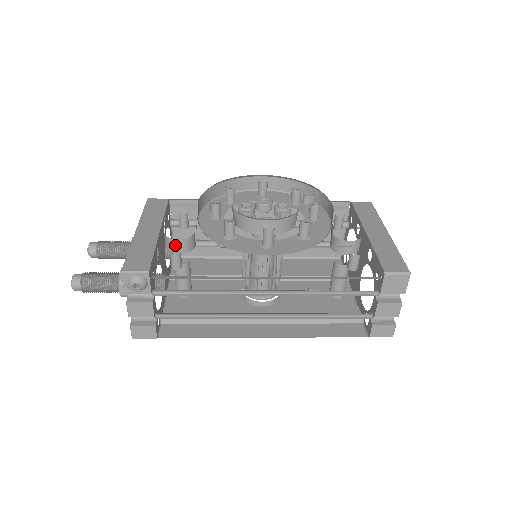
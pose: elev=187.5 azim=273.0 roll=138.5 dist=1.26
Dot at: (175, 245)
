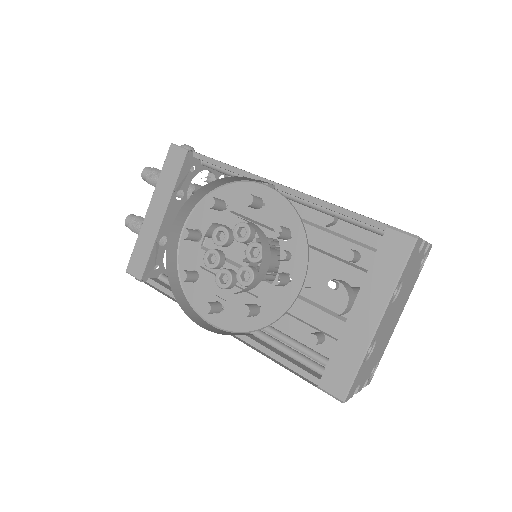
Dot at: occluded
